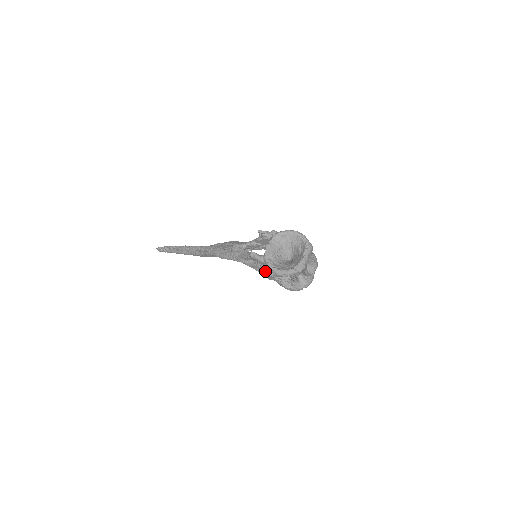
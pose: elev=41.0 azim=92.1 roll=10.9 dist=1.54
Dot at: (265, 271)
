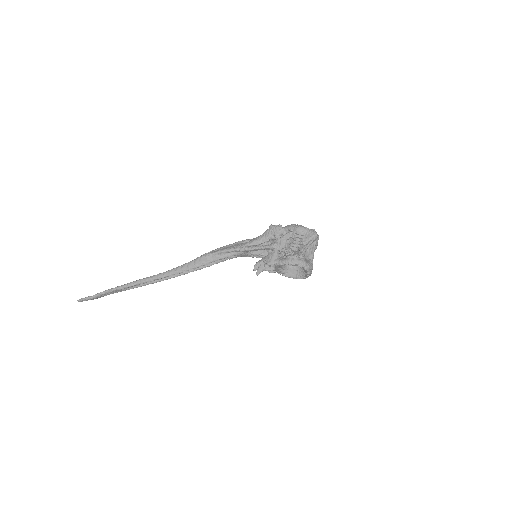
Dot at: (280, 237)
